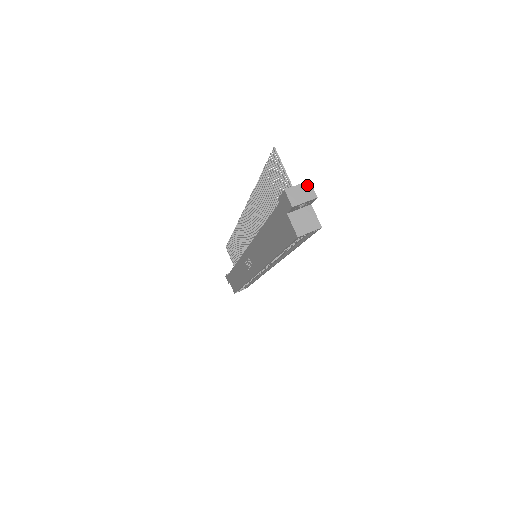
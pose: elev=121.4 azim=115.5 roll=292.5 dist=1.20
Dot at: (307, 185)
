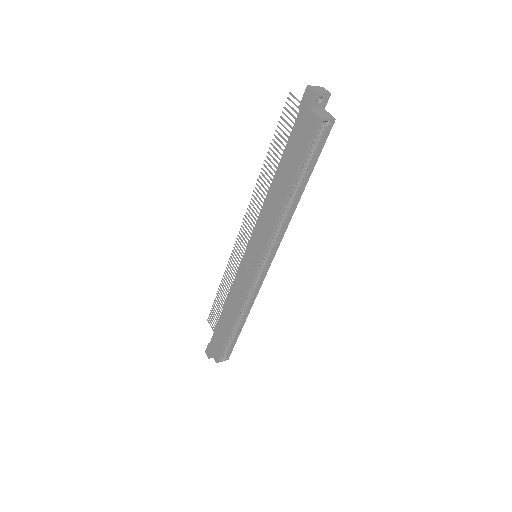
Dot at: (322, 88)
